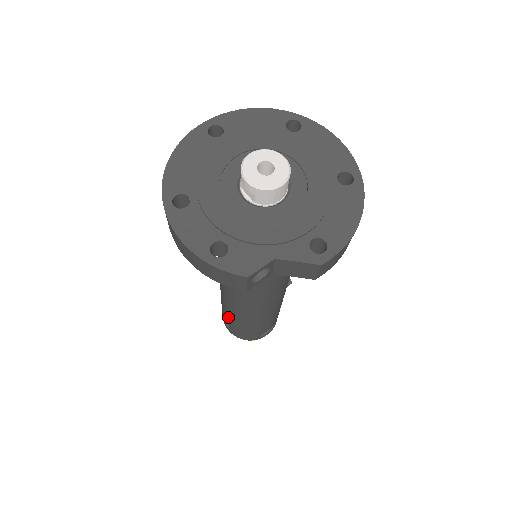
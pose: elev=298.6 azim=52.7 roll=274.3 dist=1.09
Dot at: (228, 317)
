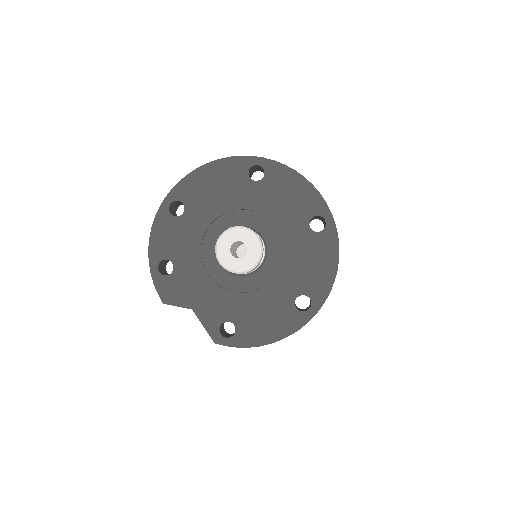
Dot at: occluded
